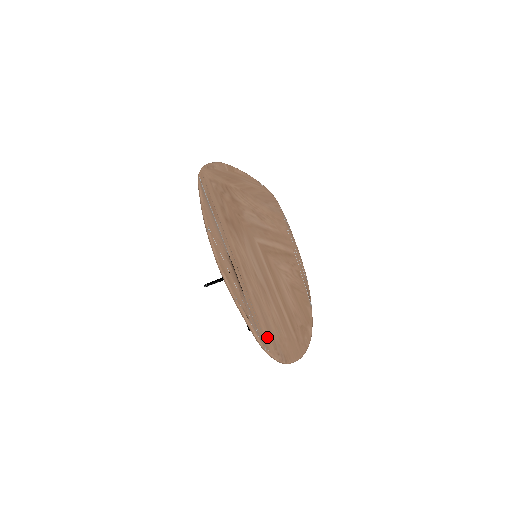
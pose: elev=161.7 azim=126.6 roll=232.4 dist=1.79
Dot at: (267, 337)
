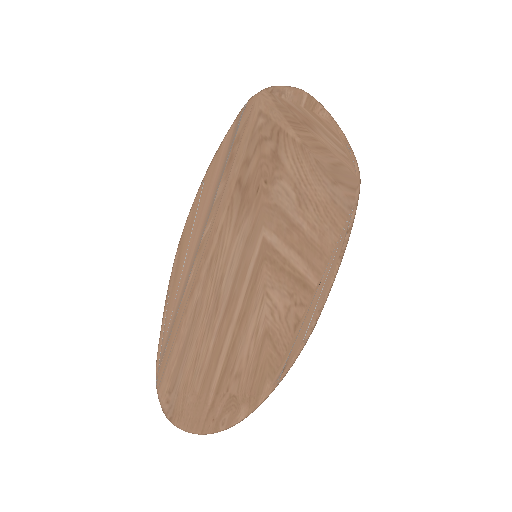
Dot at: (170, 369)
